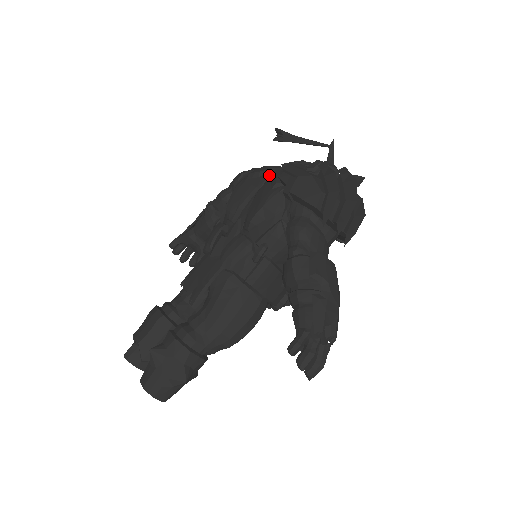
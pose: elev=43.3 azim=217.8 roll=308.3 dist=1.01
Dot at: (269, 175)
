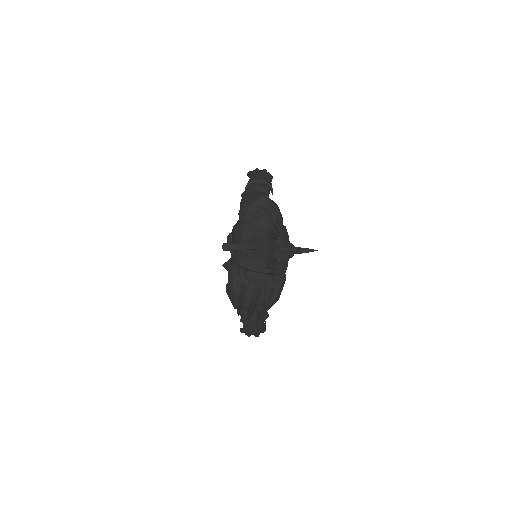
Dot at: occluded
